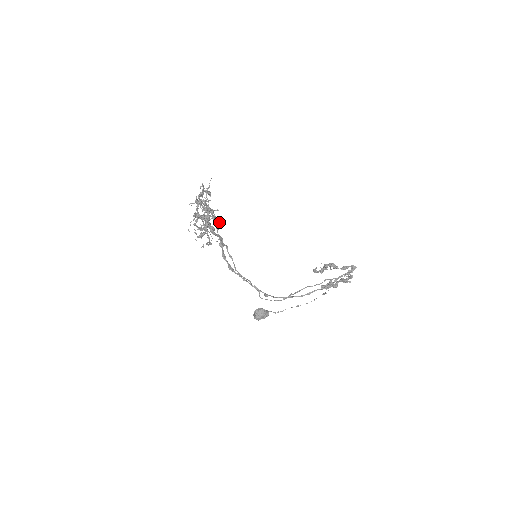
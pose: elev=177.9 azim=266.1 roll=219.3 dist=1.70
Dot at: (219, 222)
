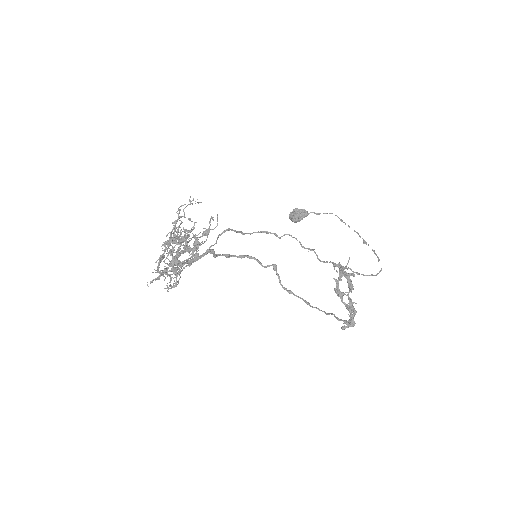
Dot at: (204, 235)
